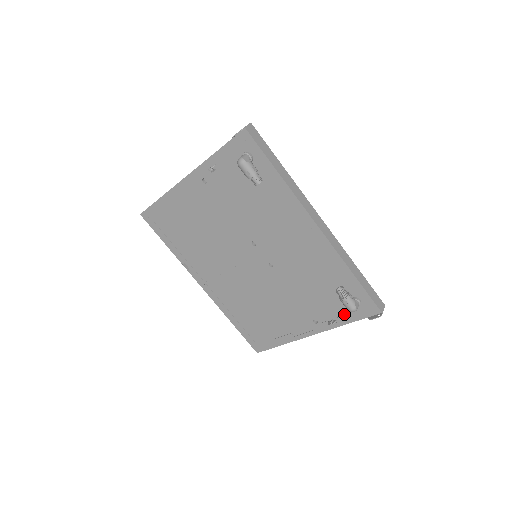
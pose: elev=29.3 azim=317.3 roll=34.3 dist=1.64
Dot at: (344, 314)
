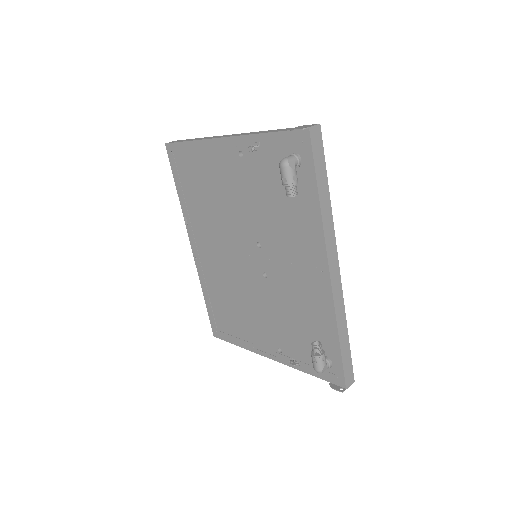
Dot at: (310, 364)
